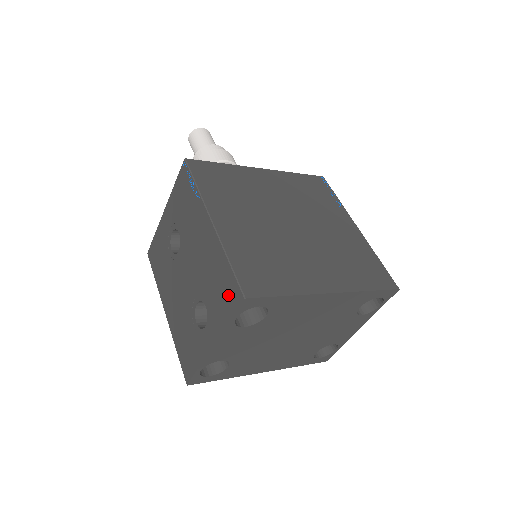
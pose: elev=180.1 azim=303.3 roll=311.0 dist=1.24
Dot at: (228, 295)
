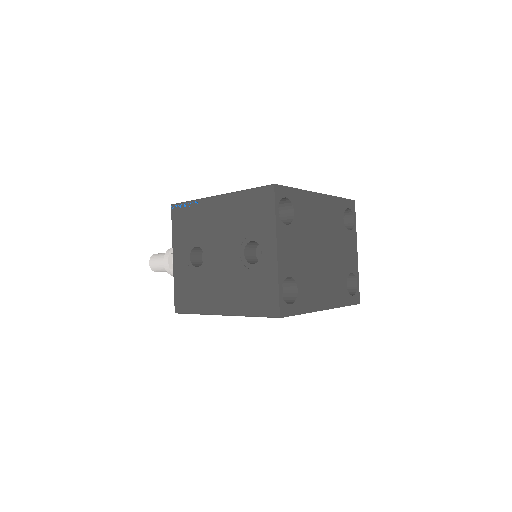
Dot at: (262, 203)
